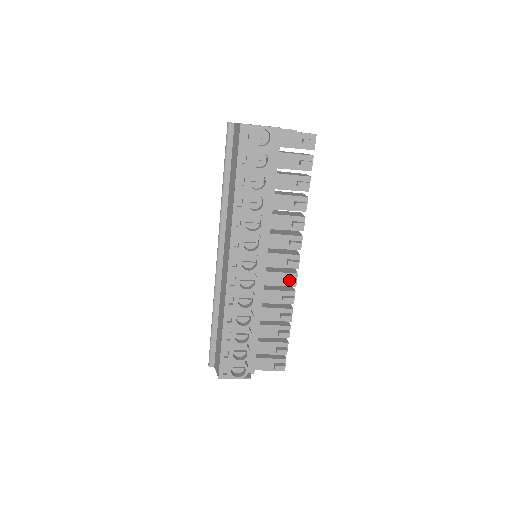
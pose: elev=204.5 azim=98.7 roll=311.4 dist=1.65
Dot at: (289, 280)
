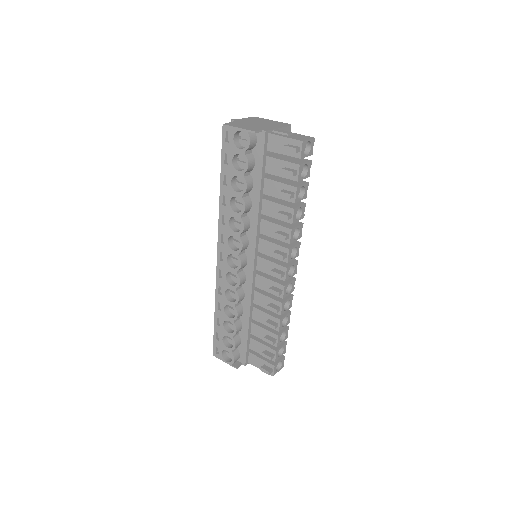
Dot at: (272, 290)
